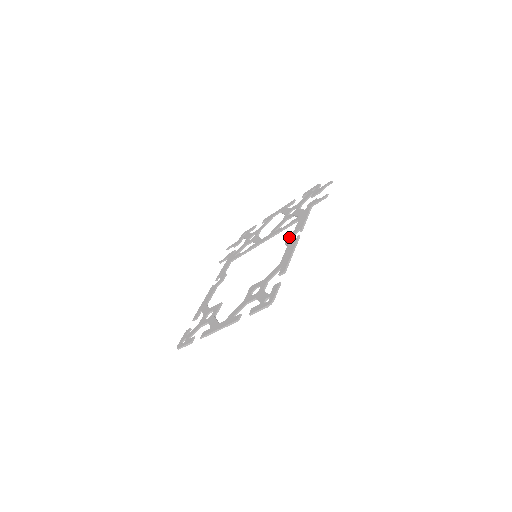
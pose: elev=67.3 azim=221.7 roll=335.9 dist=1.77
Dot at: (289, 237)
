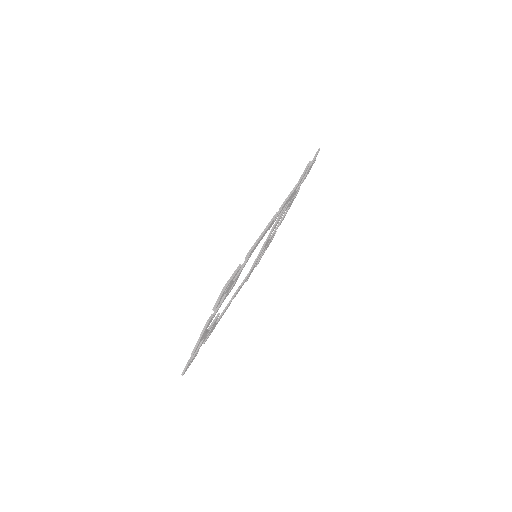
Dot at: occluded
